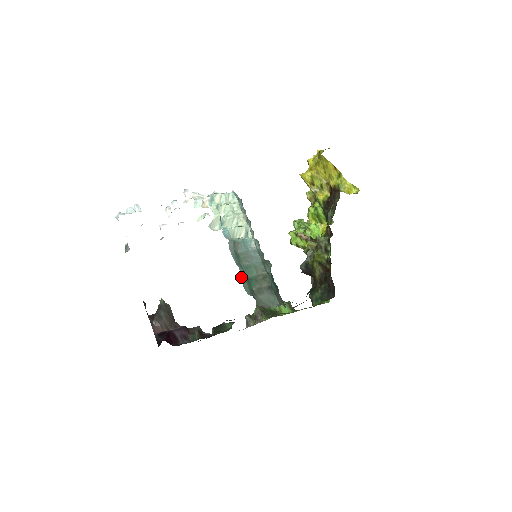
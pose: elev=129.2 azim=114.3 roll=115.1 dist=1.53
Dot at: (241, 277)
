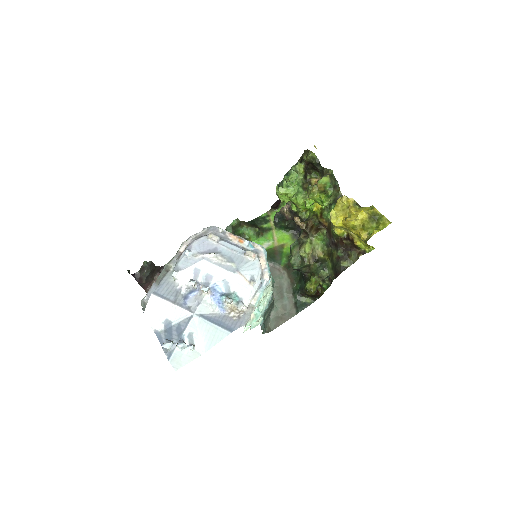
Dot at: occluded
